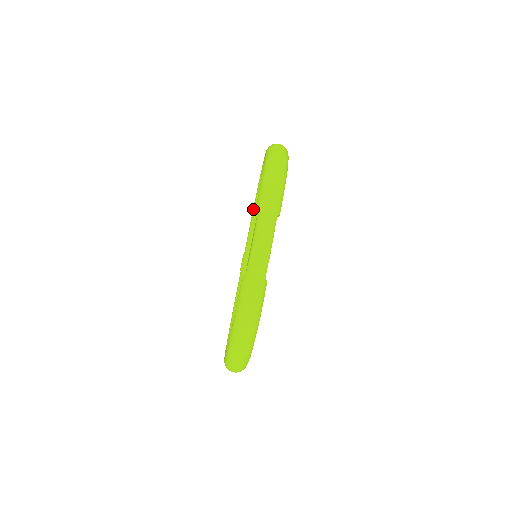
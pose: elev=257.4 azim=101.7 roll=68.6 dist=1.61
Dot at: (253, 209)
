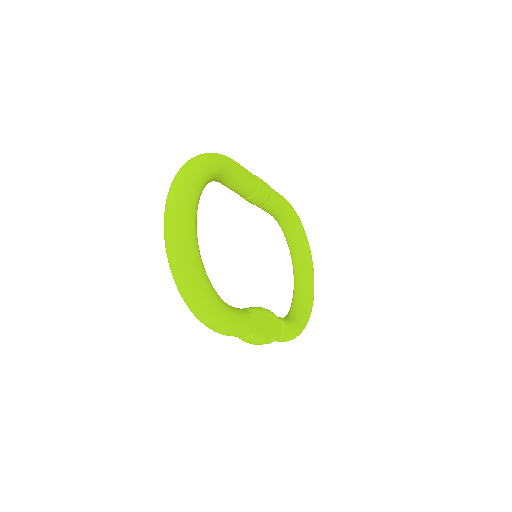
Dot at: occluded
